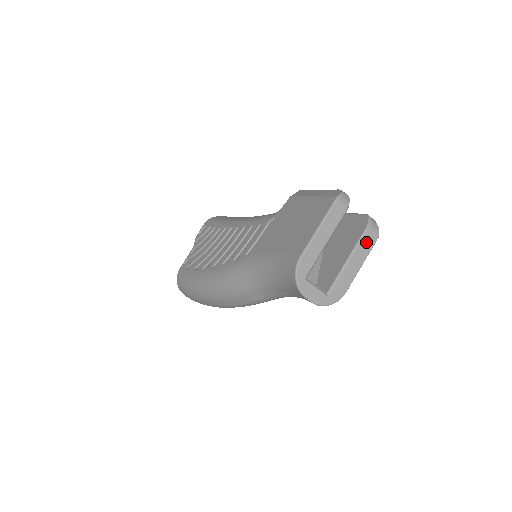
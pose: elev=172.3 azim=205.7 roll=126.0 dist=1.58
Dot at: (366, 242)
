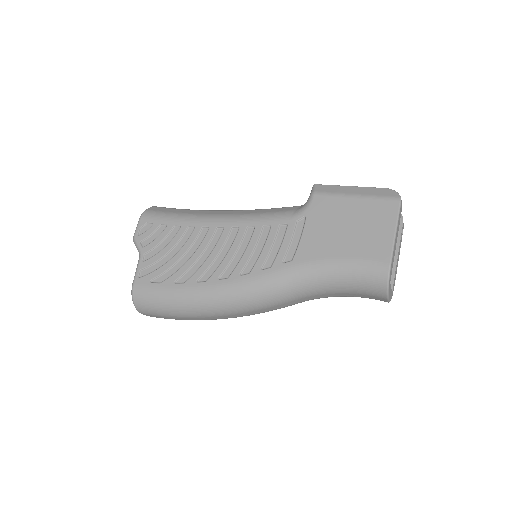
Dot at: occluded
